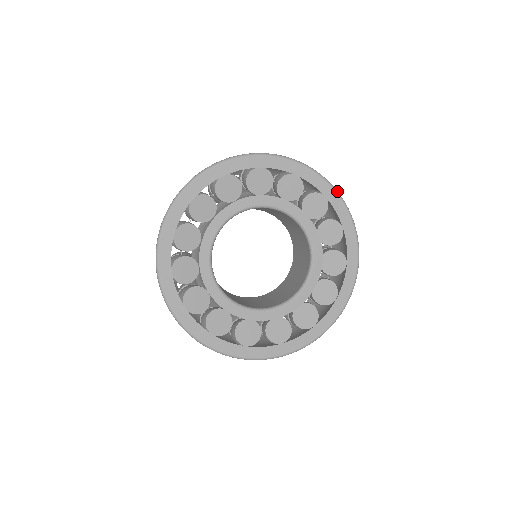
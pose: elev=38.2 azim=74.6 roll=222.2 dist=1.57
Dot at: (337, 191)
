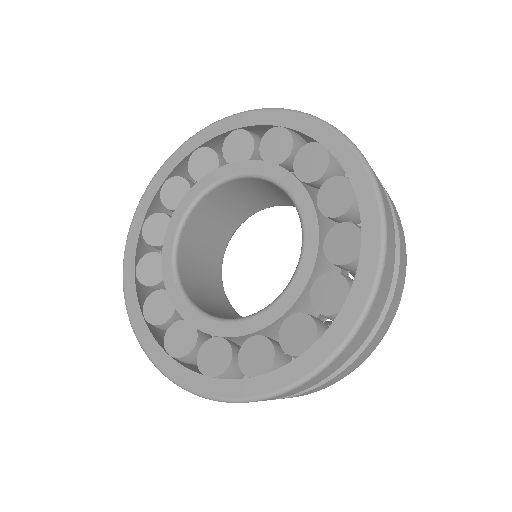
Dot at: (293, 110)
